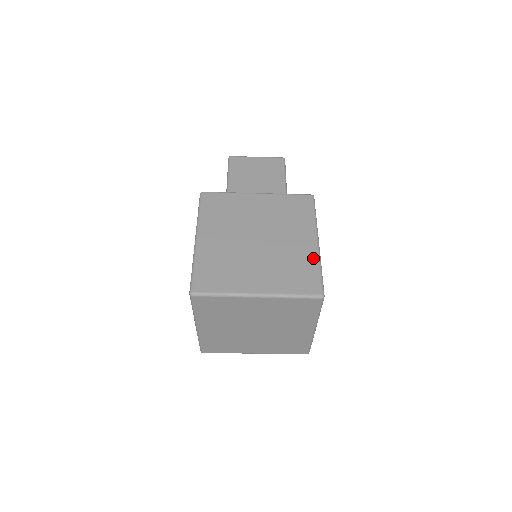
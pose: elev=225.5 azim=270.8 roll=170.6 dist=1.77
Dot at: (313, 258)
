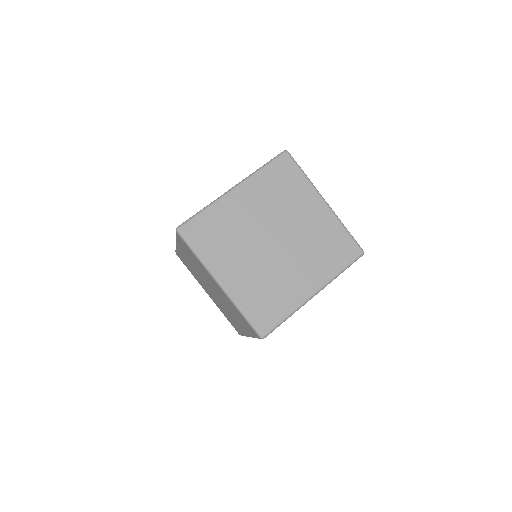
Dot at: occluded
